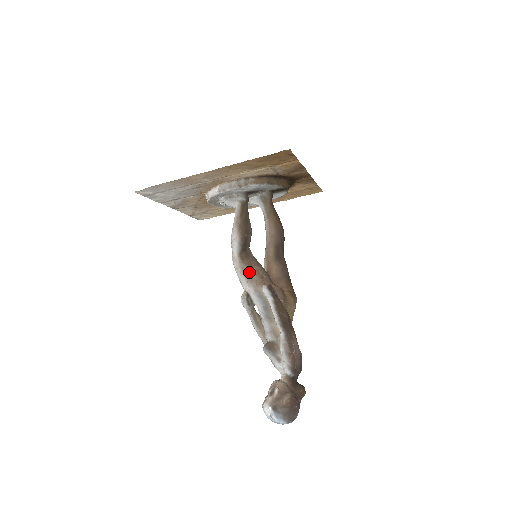
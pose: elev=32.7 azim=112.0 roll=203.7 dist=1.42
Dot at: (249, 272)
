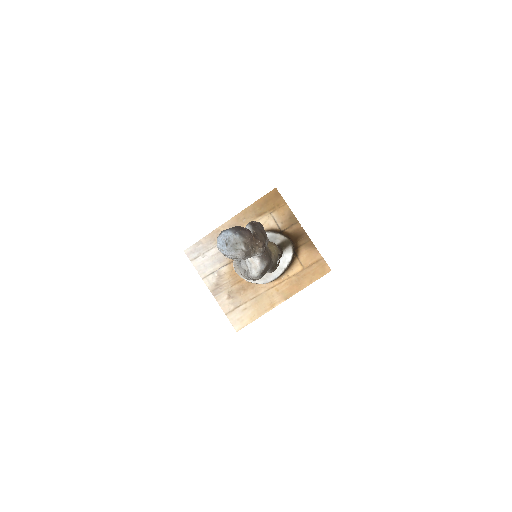
Dot at: occluded
